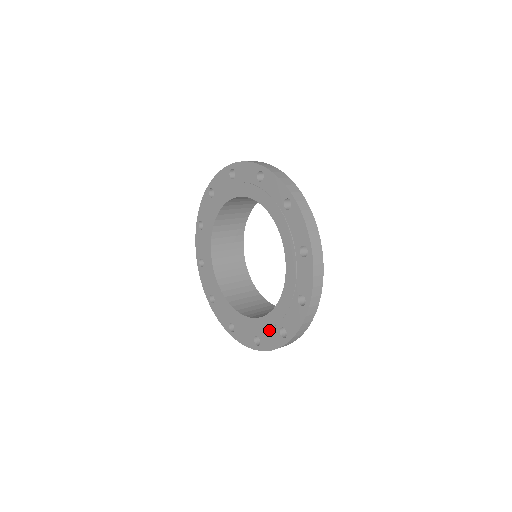
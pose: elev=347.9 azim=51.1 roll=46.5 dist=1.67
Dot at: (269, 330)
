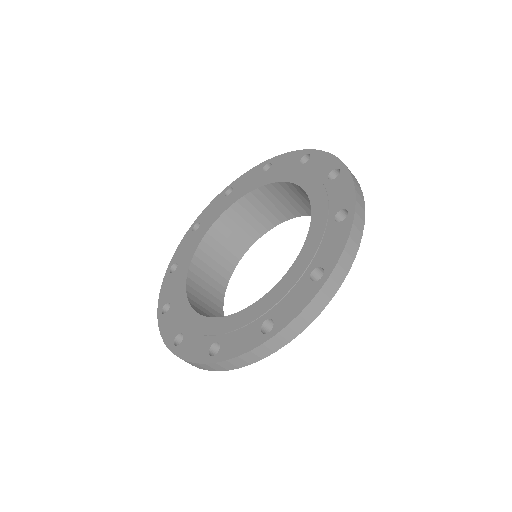
Dot at: (322, 240)
